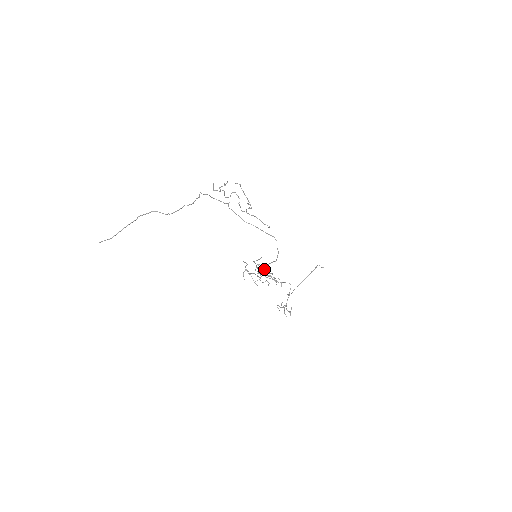
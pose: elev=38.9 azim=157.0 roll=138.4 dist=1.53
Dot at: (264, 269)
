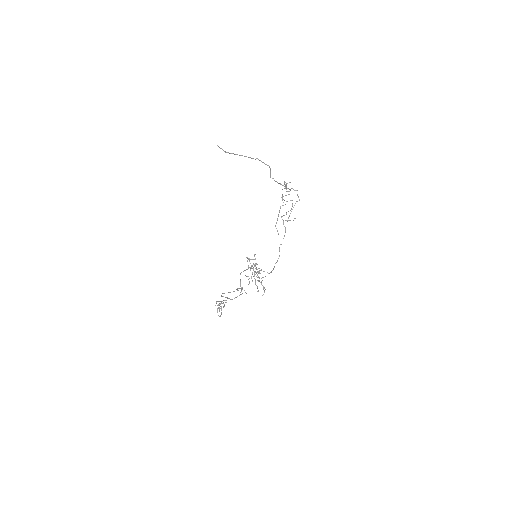
Dot at: occluded
